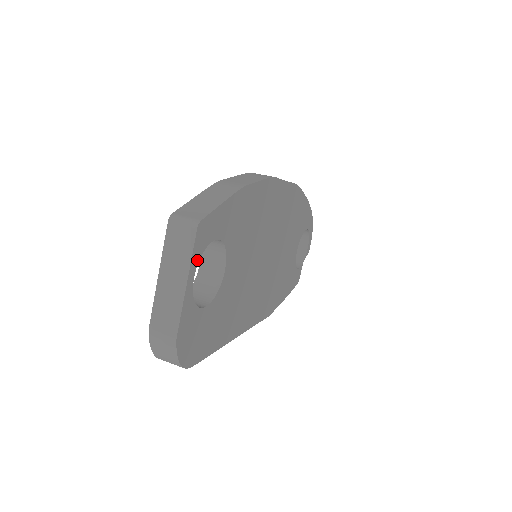
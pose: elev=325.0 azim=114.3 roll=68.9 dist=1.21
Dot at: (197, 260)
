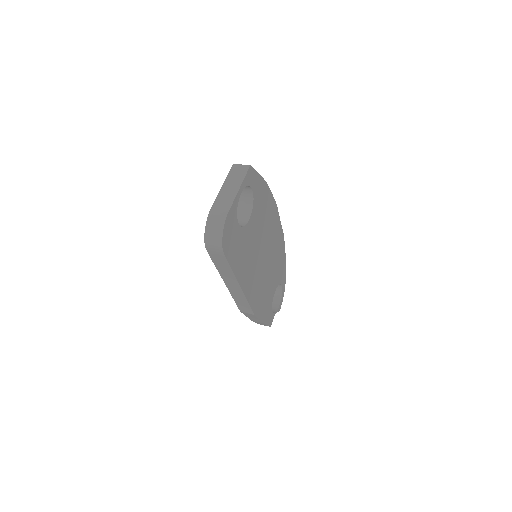
Dot at: (245, 185)
